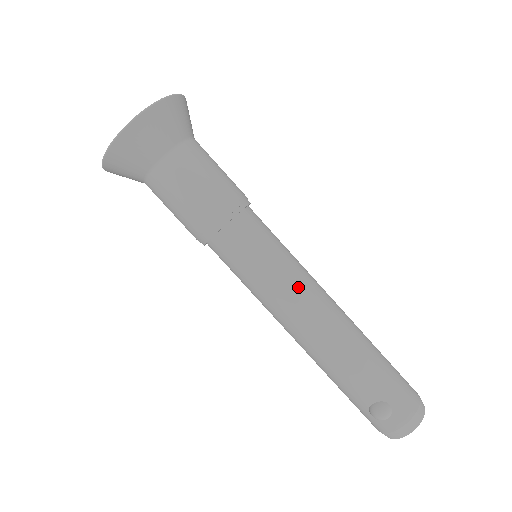
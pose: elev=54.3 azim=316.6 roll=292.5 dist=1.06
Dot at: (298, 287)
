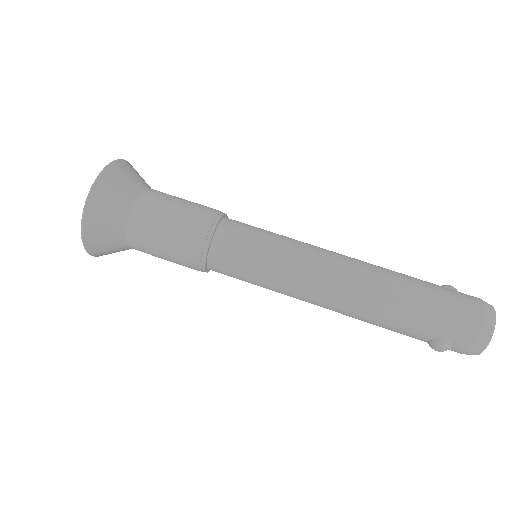
Dot at: (298, 279)
